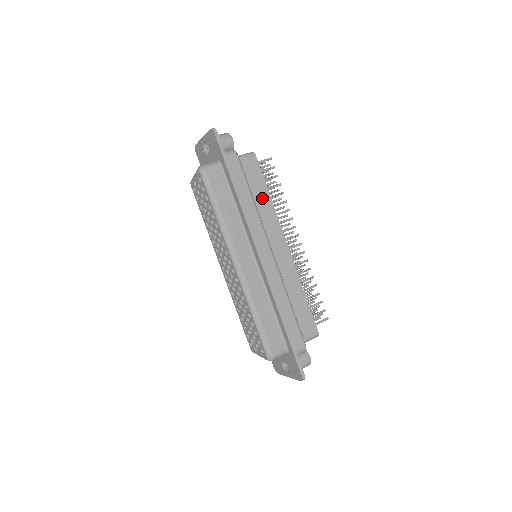
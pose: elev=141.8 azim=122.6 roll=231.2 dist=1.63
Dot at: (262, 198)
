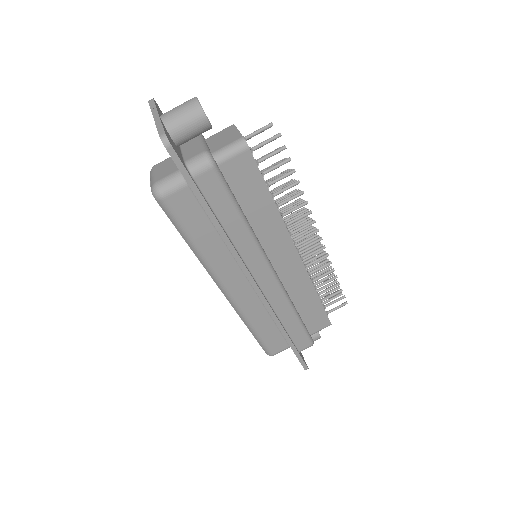
Dot at: (261, 208)
